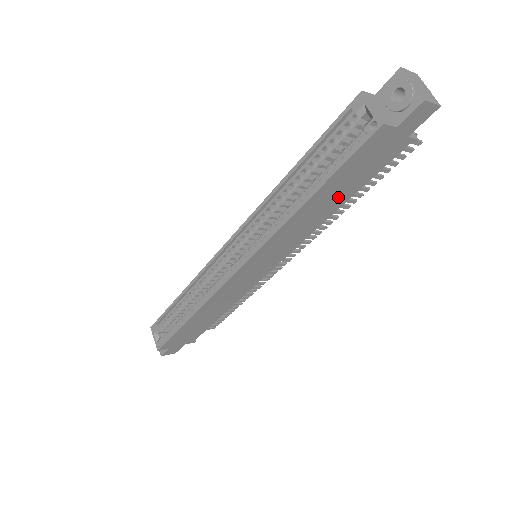
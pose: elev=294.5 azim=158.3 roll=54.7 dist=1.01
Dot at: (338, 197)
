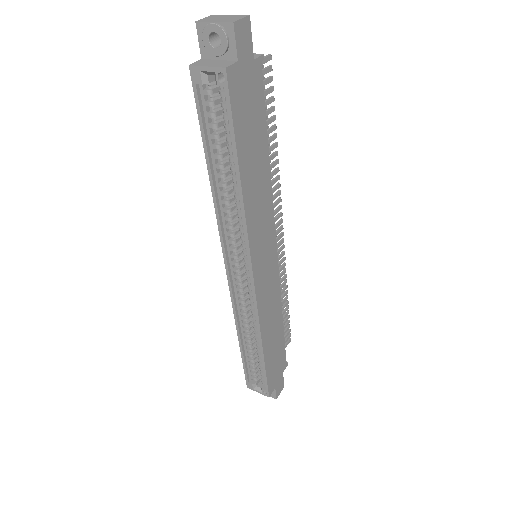
Dot at: (258, 152)
